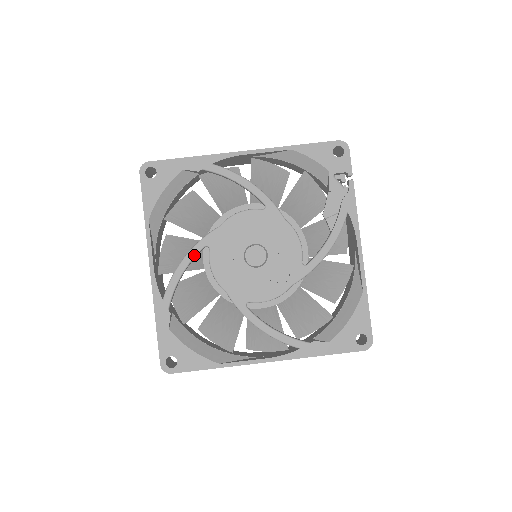
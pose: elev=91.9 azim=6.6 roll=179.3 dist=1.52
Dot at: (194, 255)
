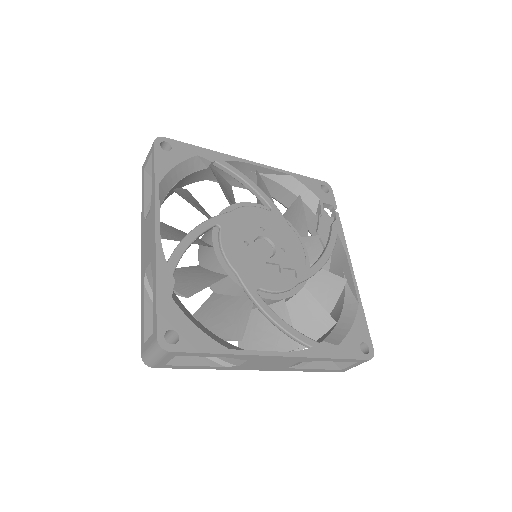
Dot at: (205, 229)
